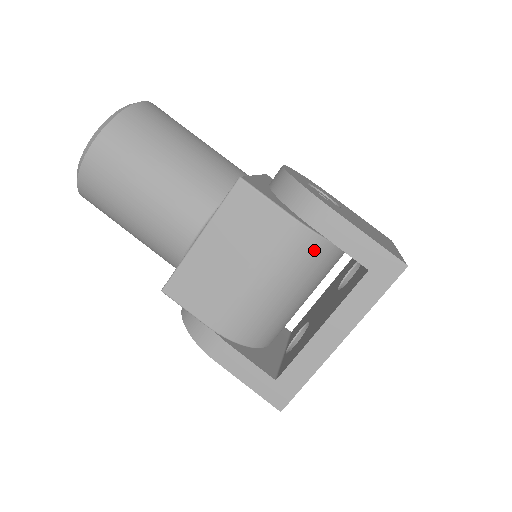
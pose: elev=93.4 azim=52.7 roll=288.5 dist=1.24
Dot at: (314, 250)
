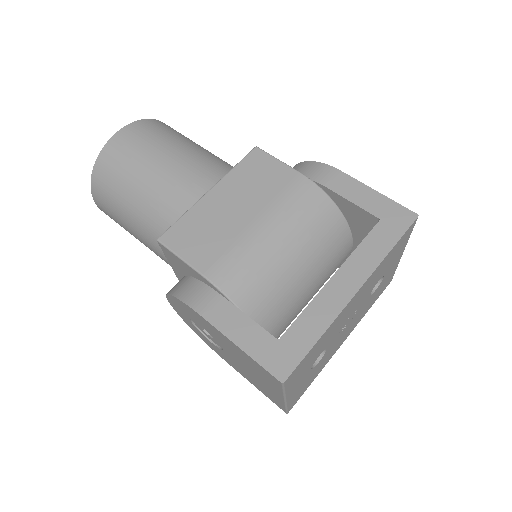
Dot at: (323, 210)
